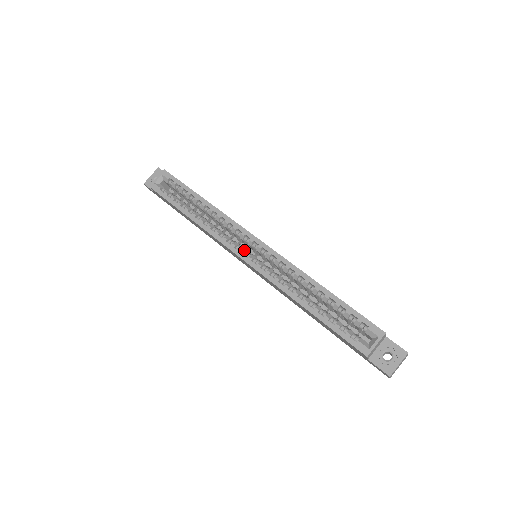
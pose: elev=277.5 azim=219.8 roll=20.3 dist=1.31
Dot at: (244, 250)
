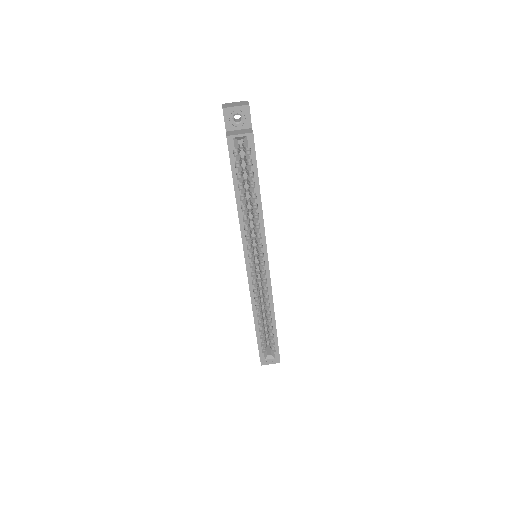
Dot at: (253, 260)
